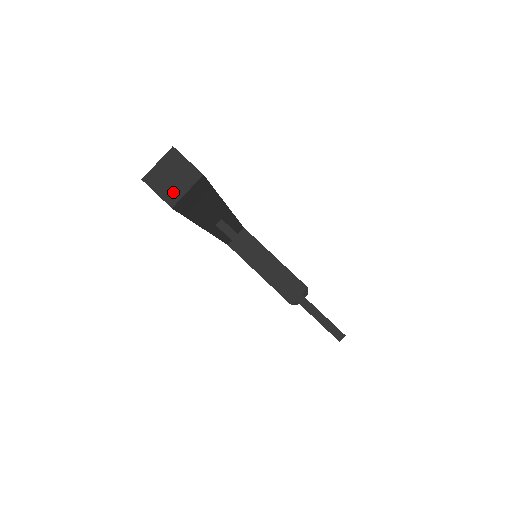
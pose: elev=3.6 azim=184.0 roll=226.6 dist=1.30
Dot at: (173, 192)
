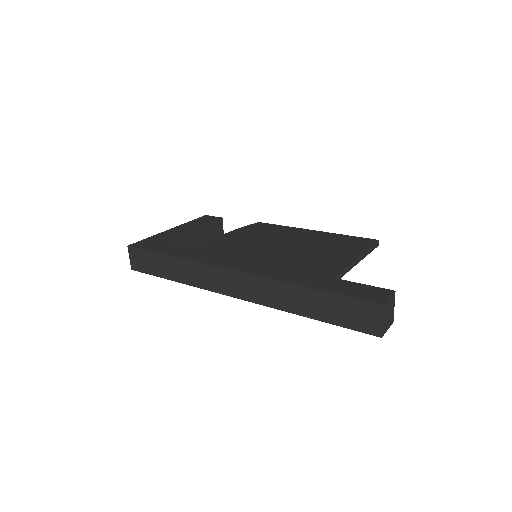
Dot at: (391, 318)
